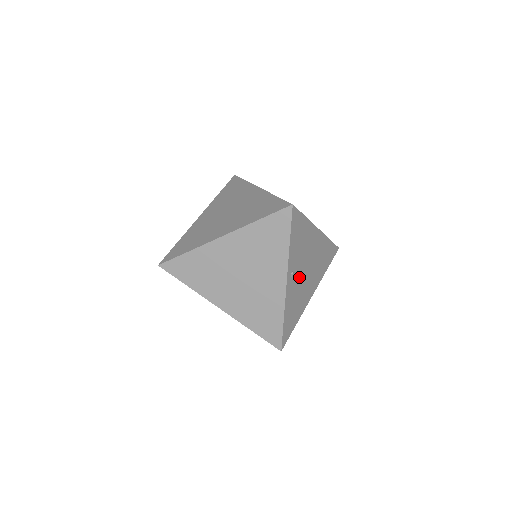
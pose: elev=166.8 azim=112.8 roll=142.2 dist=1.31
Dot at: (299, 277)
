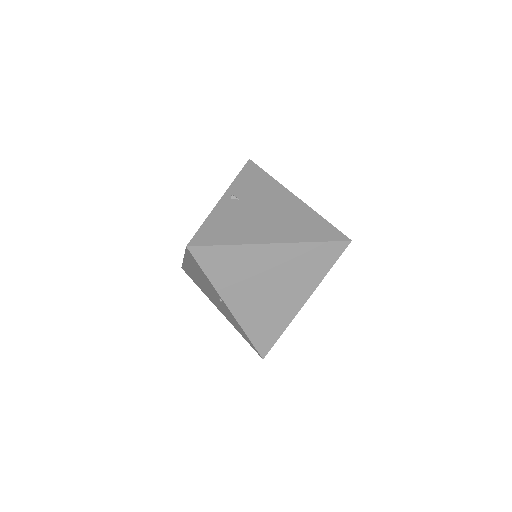
Dot at: (246, 209)
